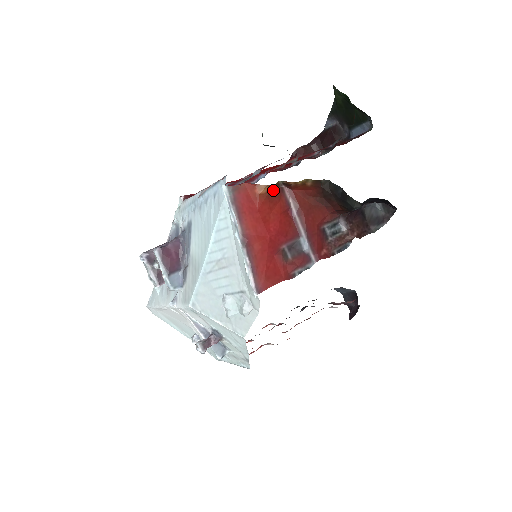
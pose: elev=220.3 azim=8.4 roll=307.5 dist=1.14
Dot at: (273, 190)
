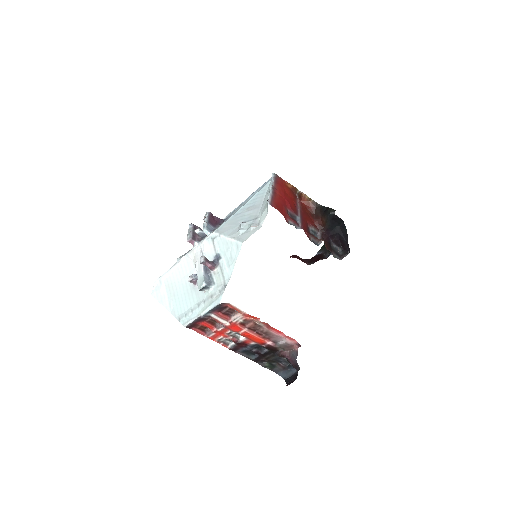
Dot at: (293, 191)
